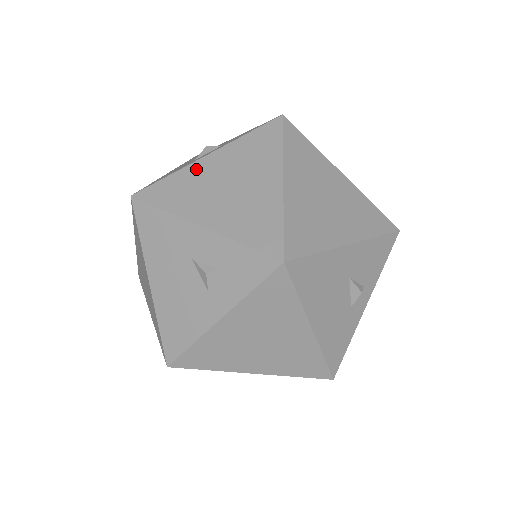
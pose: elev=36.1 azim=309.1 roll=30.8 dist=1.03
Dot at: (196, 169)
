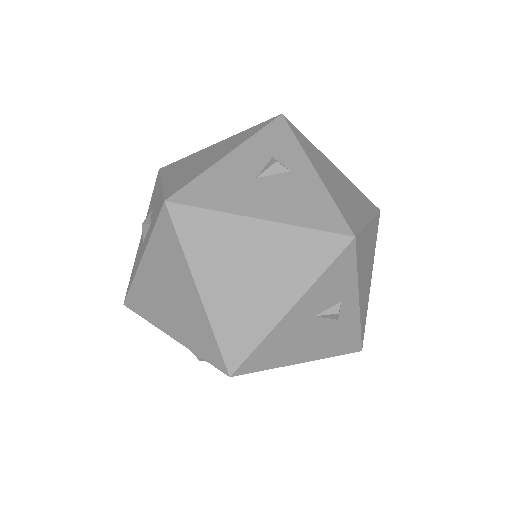
Dot at: (142, 277)
